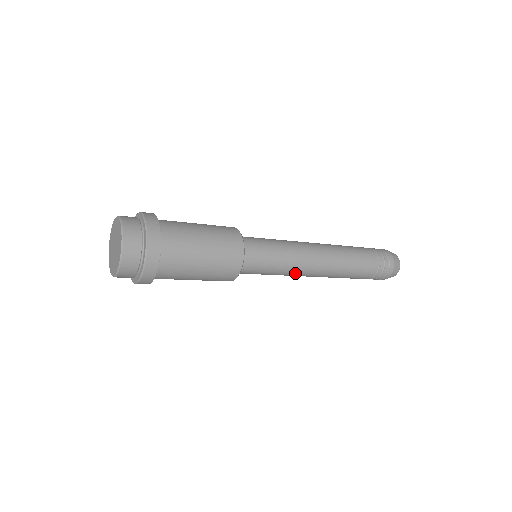
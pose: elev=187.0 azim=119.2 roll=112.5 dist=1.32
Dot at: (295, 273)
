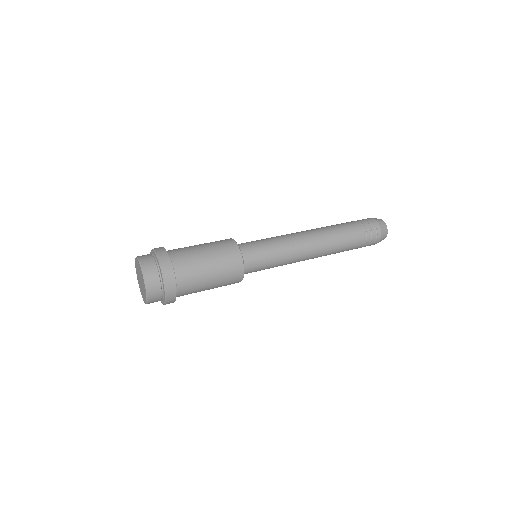
Dot at: occluded
